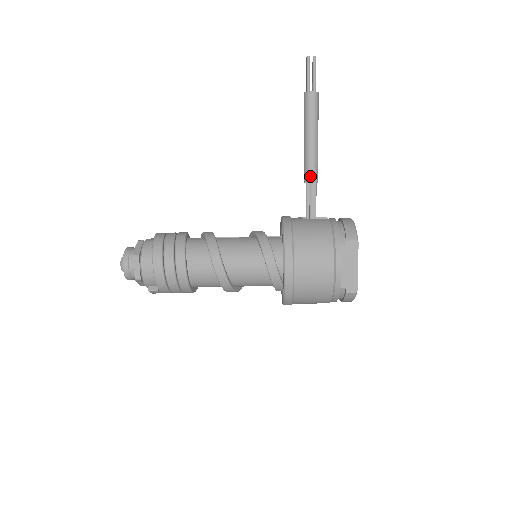
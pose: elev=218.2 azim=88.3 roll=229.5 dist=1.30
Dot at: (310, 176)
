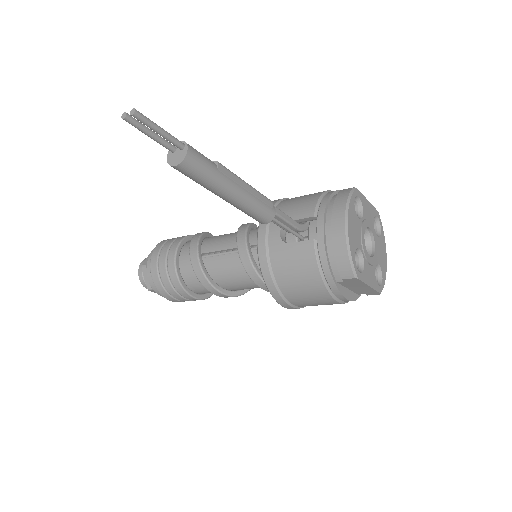
Dot at: (258, 220)
